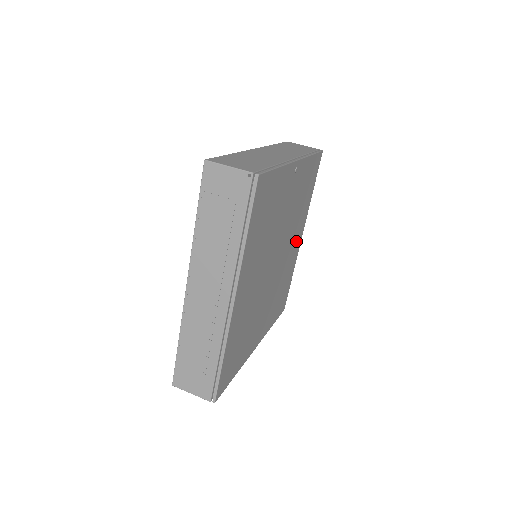
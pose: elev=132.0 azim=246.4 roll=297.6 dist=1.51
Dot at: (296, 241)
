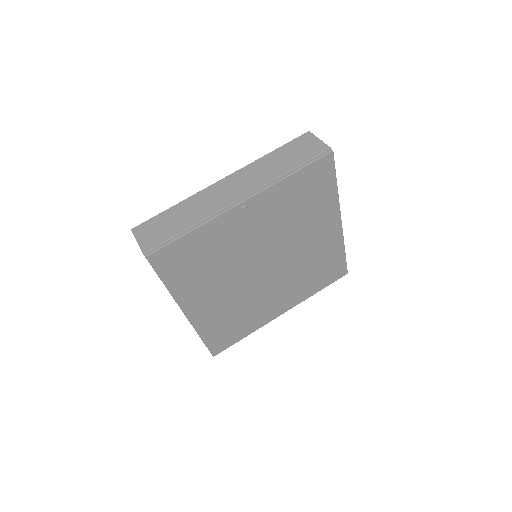
Dot at: (323, 232)
